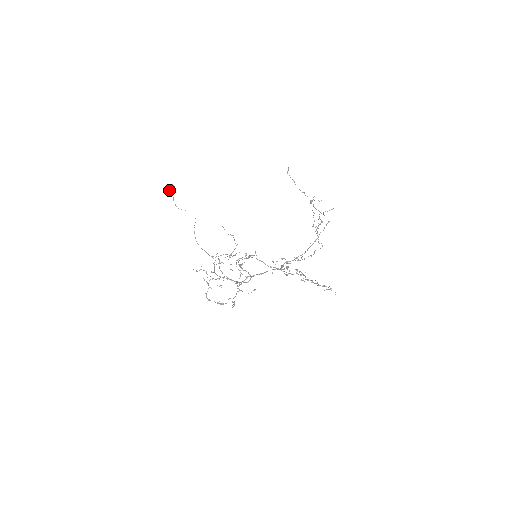
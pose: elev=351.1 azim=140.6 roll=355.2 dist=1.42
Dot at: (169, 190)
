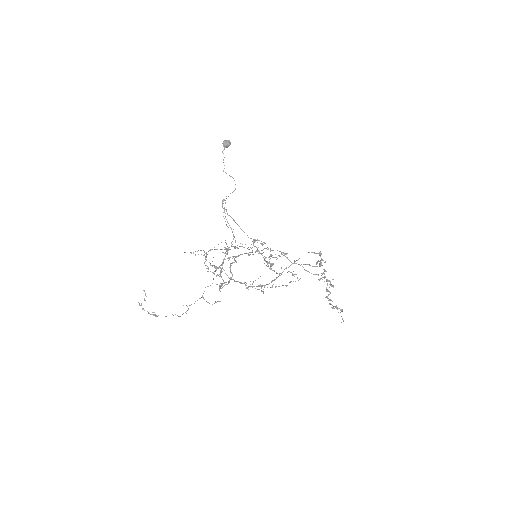
Dot at: (224, 147)
